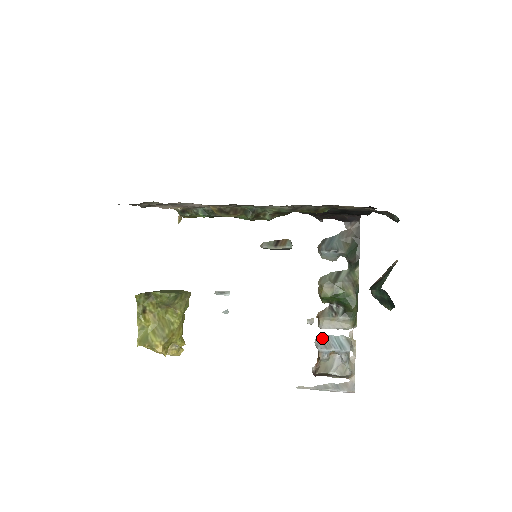
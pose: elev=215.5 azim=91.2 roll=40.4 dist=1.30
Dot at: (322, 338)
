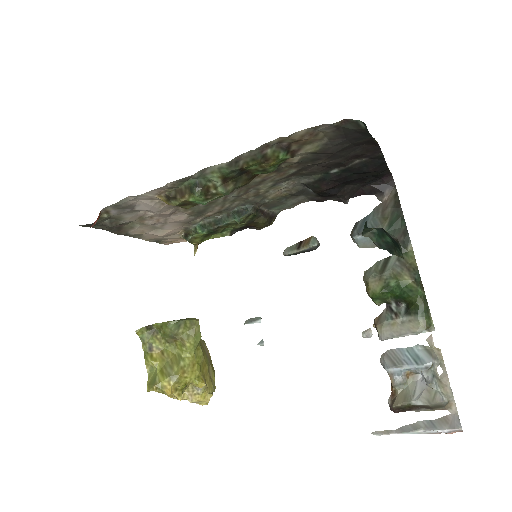
Dot at: (388, 354)
